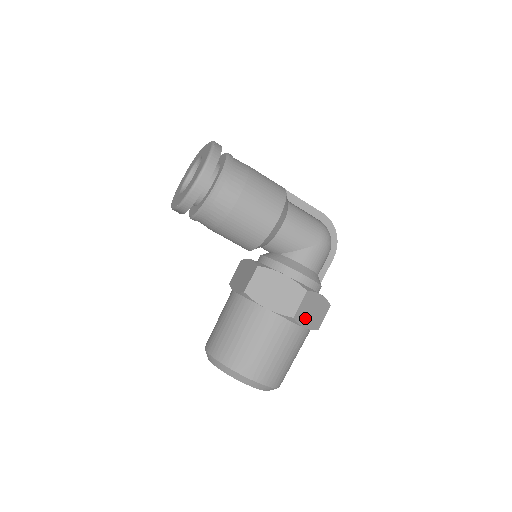
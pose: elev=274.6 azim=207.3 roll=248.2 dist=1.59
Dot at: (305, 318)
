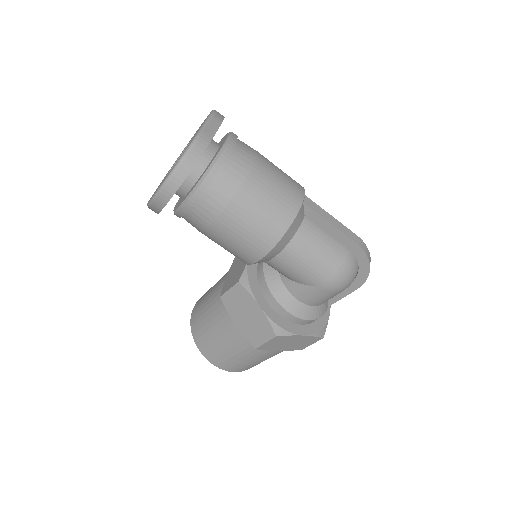
Dot at: (277, 347)
